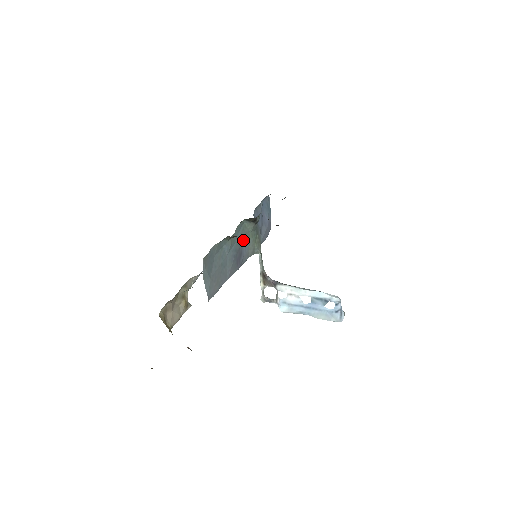
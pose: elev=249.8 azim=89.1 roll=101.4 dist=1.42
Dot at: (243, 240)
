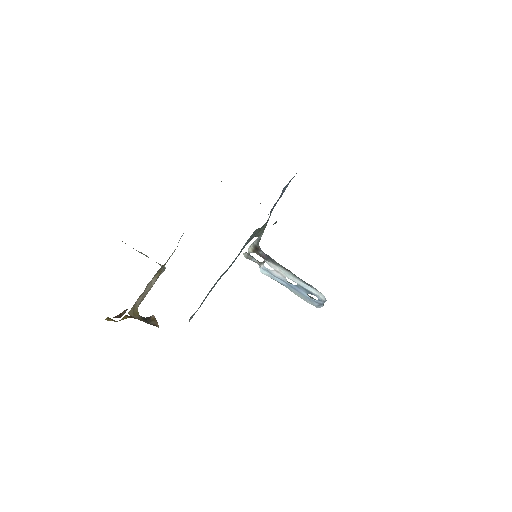
Dot at: (247, 242)
